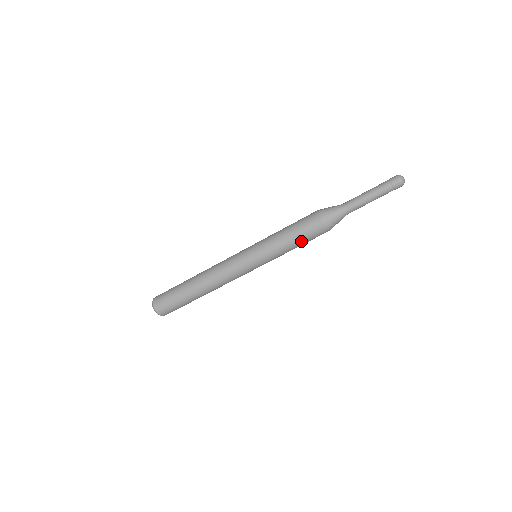
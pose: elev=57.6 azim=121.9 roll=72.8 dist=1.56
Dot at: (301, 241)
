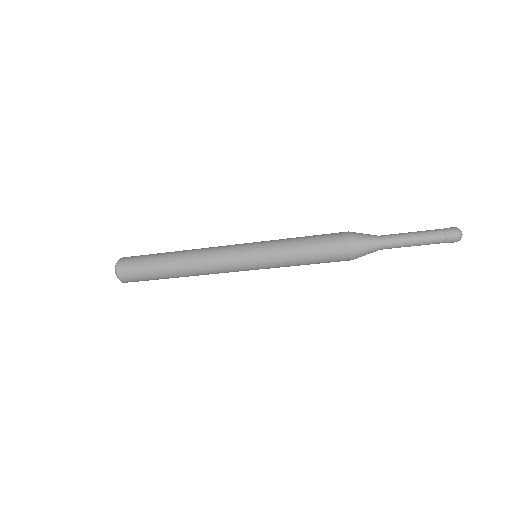
Dot at: (315, 260)
